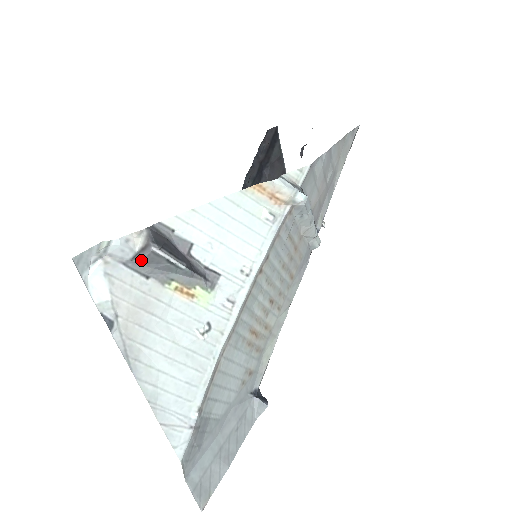
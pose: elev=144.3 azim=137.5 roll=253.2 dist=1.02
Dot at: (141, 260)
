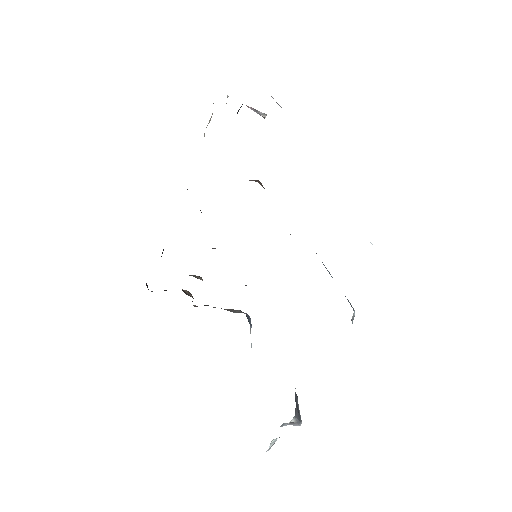
Dot at: (286, 425)
